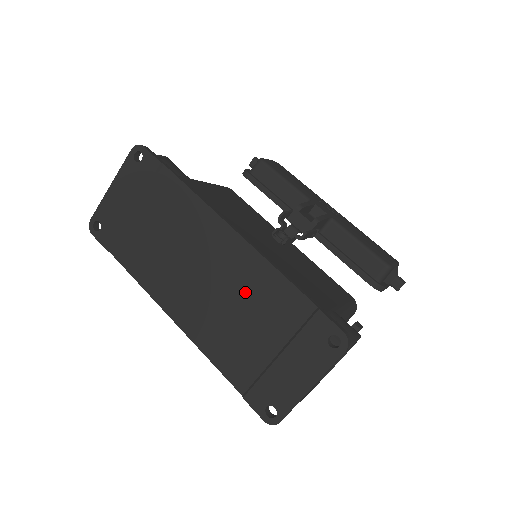
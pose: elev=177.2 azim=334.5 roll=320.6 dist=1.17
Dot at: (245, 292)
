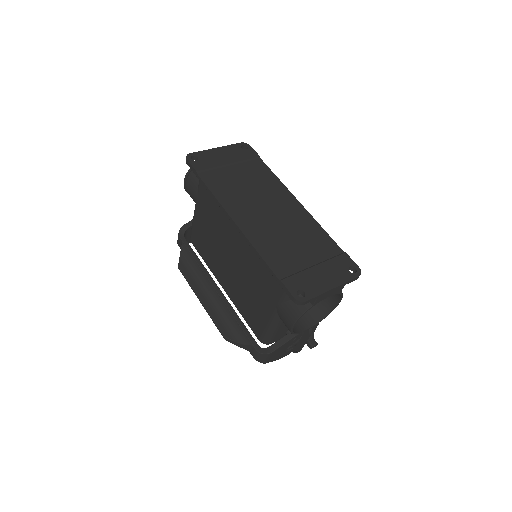
Dot at: (298, 230)
